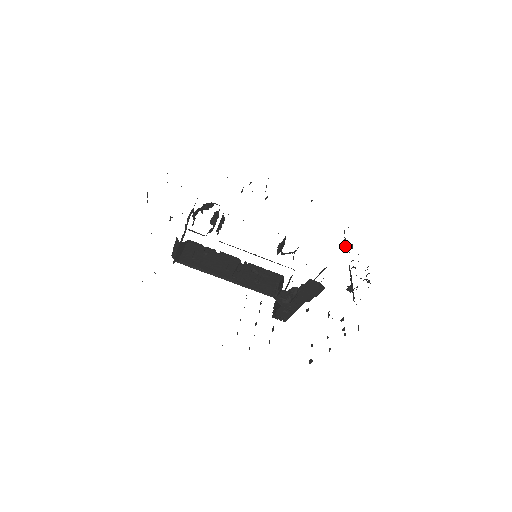
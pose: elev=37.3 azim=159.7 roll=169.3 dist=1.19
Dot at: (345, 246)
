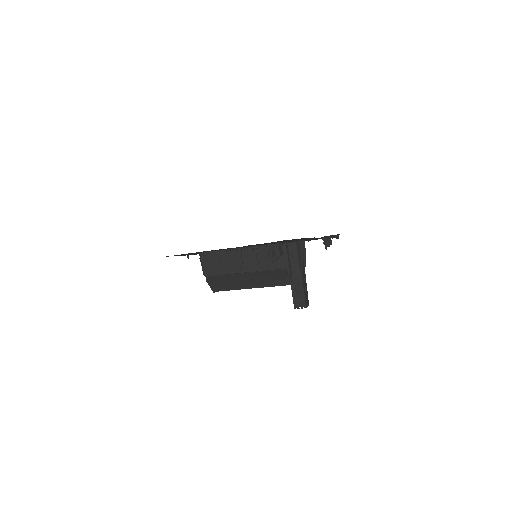
Dot at: occluded
